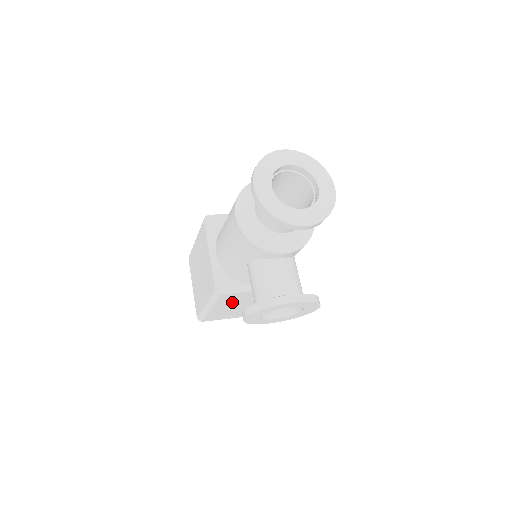
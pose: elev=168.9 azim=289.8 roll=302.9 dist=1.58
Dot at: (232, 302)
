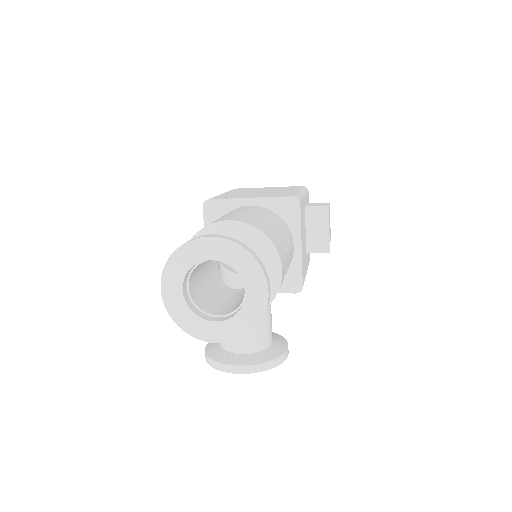
Dot at: occluded
